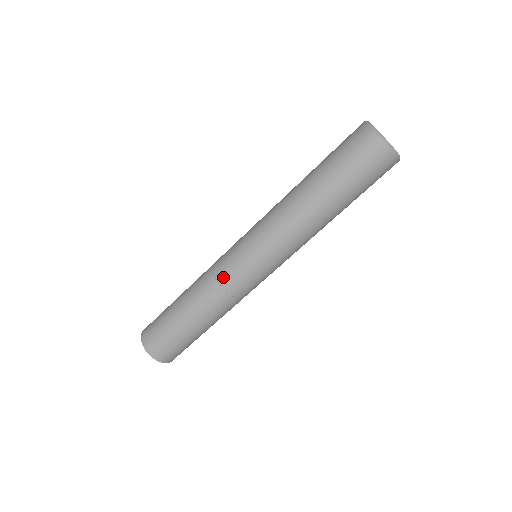
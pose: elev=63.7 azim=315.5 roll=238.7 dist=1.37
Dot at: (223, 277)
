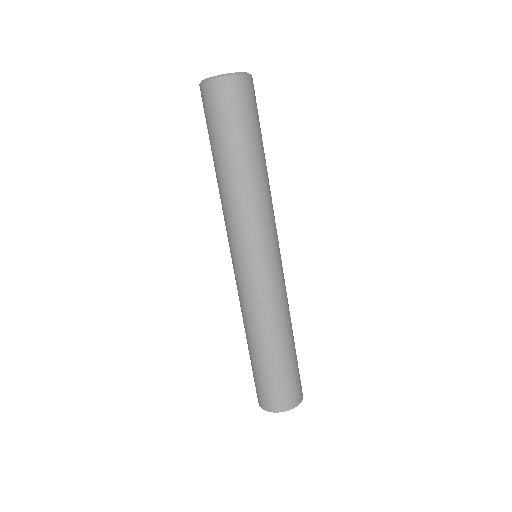
Dot at: (238, 293)
